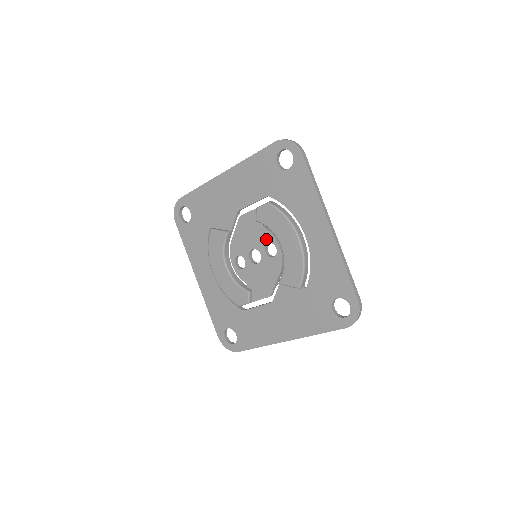
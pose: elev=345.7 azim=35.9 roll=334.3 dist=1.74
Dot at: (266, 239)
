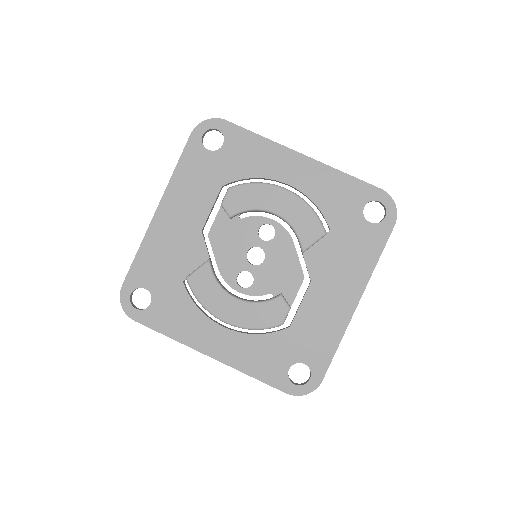
Dot at: (253, 227)
